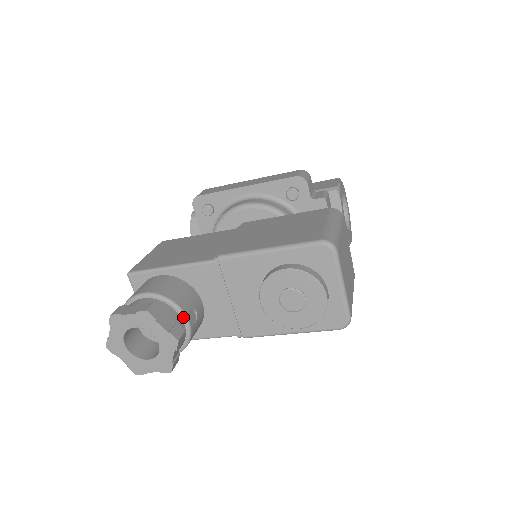
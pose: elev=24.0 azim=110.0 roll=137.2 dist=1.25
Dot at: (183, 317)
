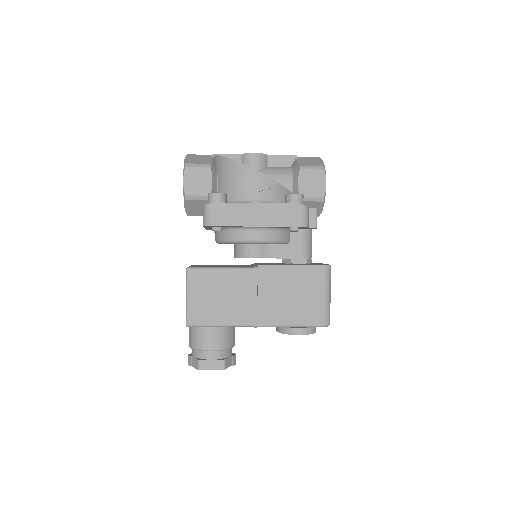
Dot at: occluded
